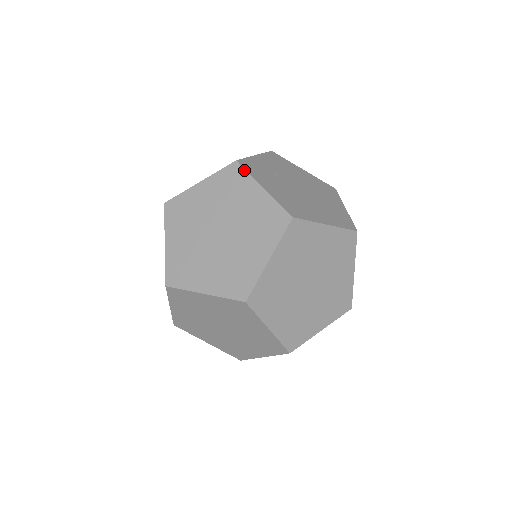
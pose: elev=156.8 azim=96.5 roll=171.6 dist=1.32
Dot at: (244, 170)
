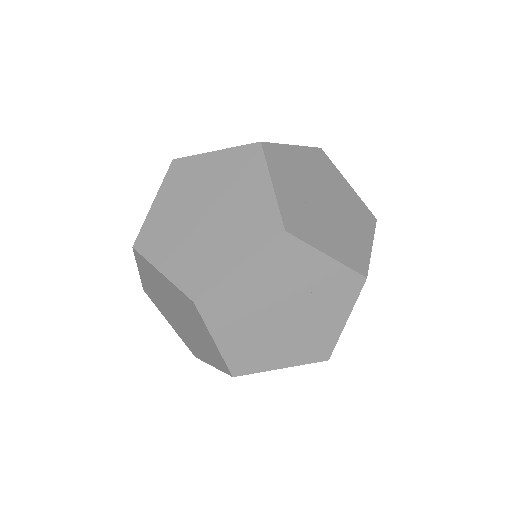
Dot at: (186, 158)
